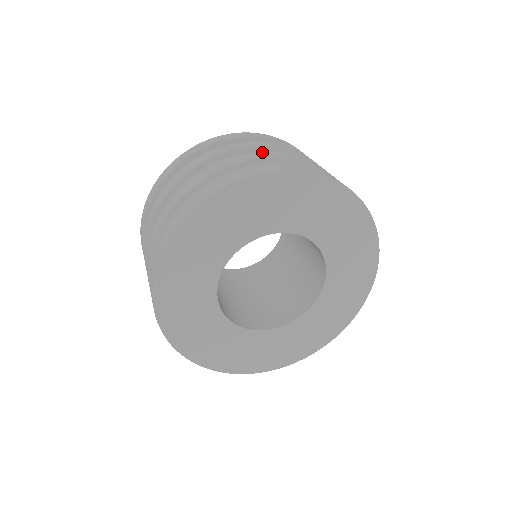
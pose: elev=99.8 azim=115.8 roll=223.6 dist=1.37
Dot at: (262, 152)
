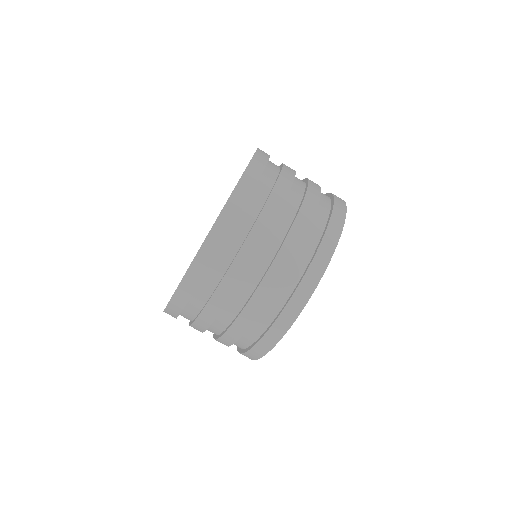
Dot at: (257, 291)
